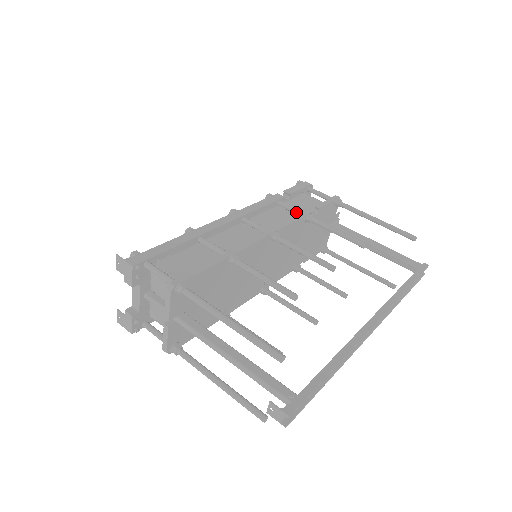
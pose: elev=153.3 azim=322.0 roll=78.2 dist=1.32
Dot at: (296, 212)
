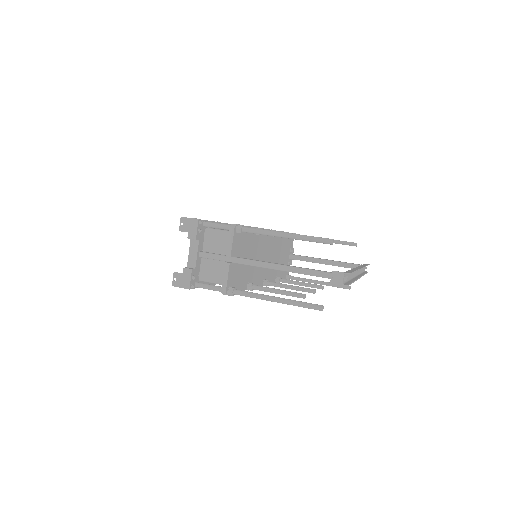
Dot at: occluded
